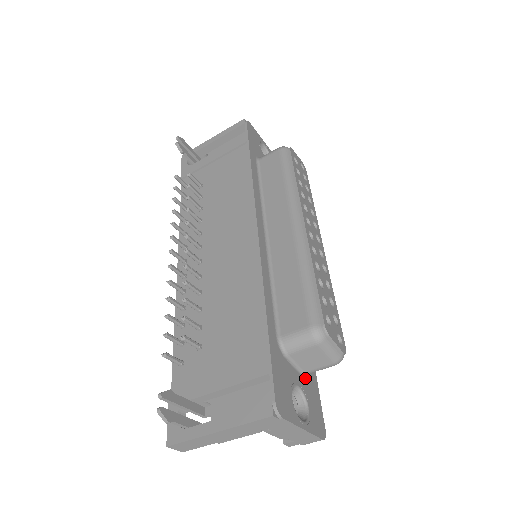
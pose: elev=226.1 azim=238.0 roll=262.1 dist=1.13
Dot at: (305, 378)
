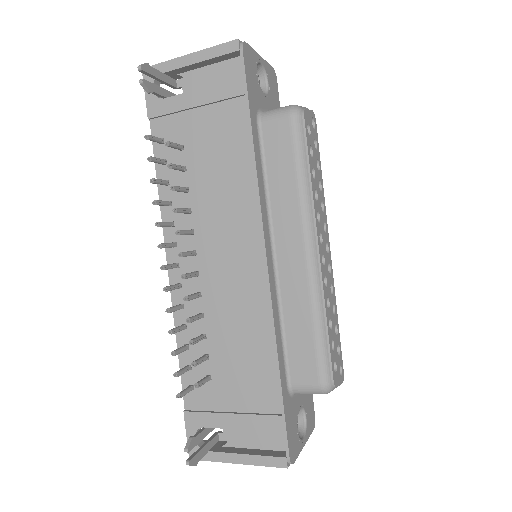
Dot at: occluded
